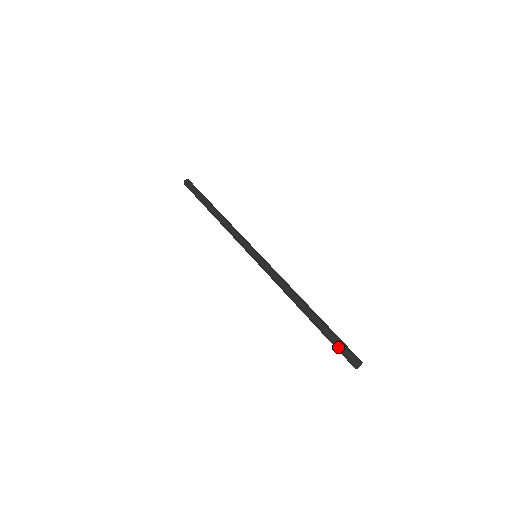
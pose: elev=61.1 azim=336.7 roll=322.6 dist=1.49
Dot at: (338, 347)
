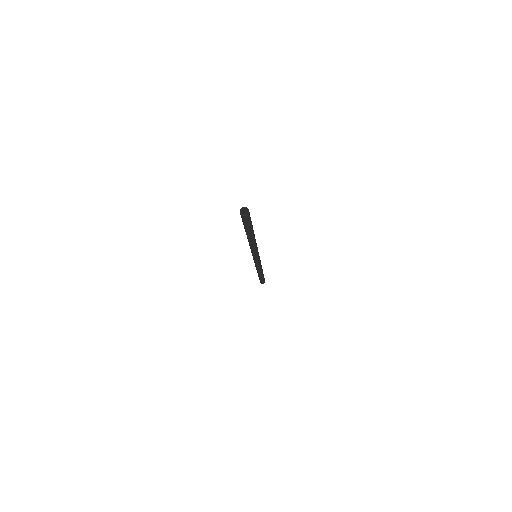
Dot at: occluded
